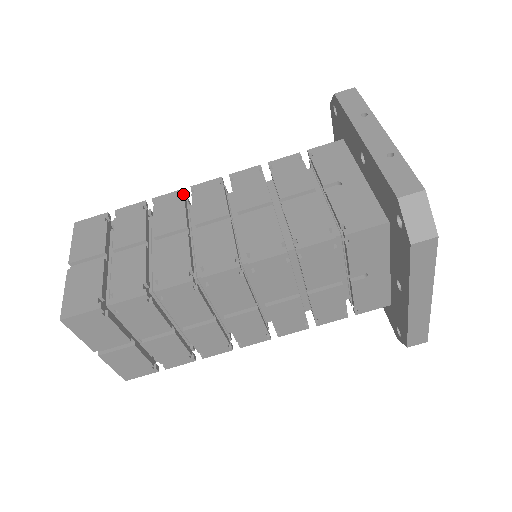
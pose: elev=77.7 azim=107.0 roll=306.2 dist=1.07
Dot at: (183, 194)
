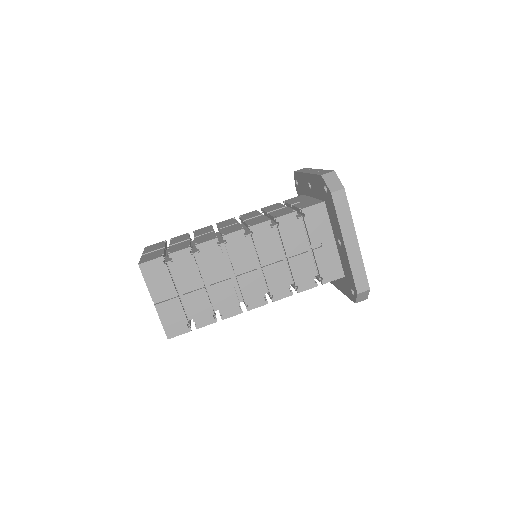
Dot at: occluded
